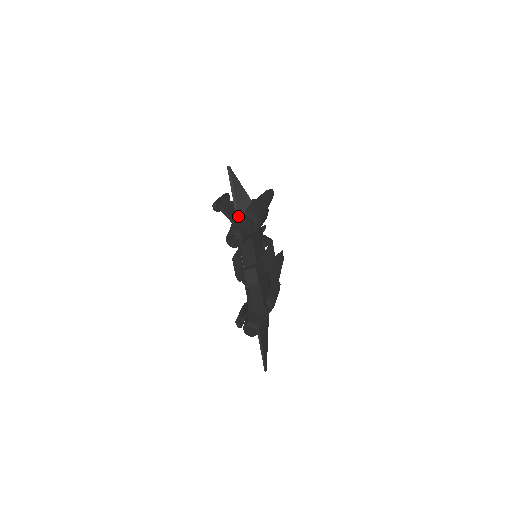
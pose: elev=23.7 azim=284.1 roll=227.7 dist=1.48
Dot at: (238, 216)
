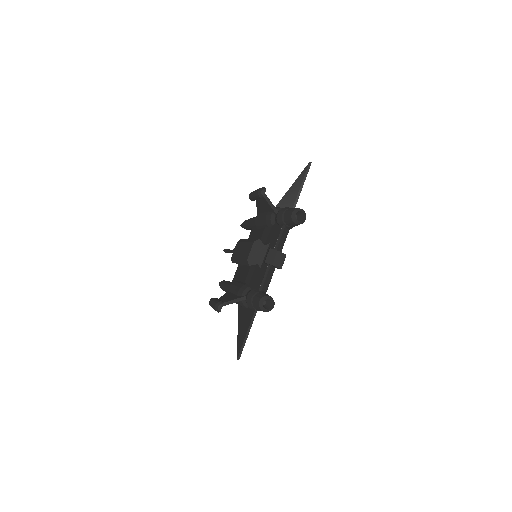
Dot at: occluded
